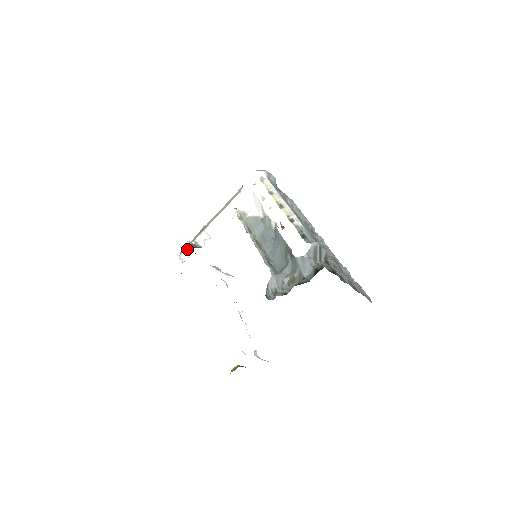
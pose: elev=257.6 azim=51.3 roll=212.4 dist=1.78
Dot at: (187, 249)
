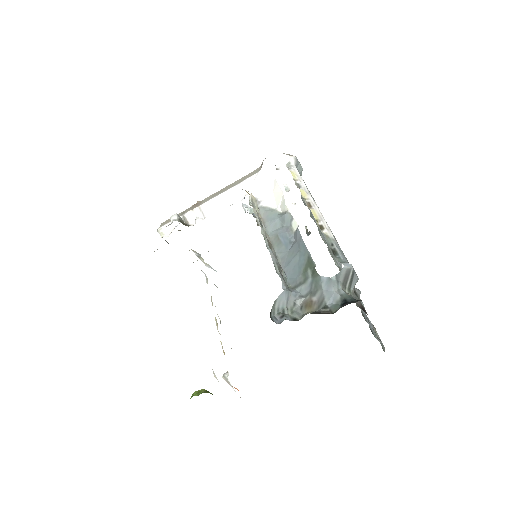
Dot at: occluded
